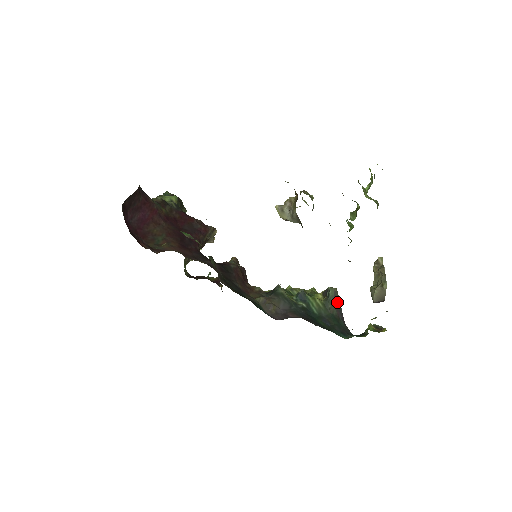
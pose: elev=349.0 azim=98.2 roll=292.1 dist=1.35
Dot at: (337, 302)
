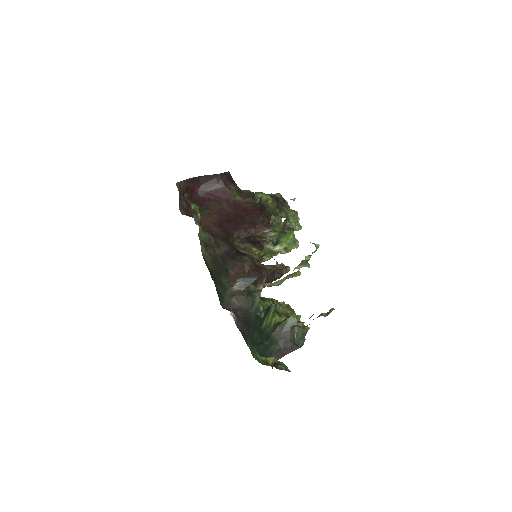
Dot at: occluded
